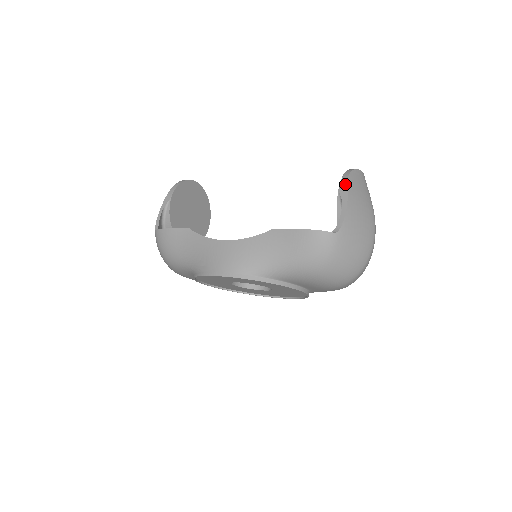
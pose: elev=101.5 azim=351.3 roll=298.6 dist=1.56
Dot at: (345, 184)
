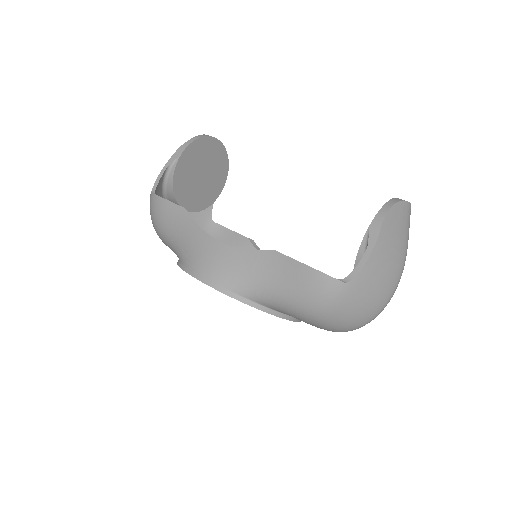
Dot at: (380, 222)
